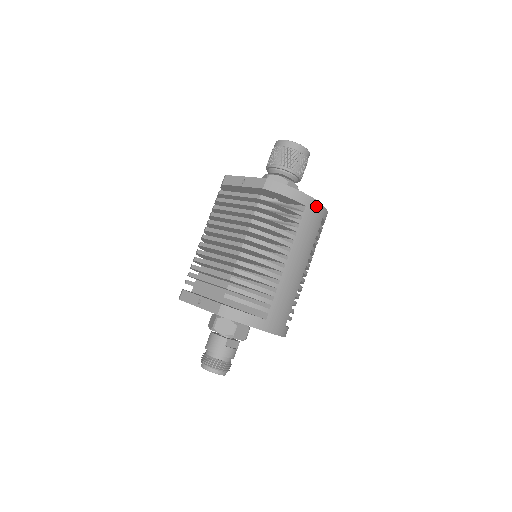
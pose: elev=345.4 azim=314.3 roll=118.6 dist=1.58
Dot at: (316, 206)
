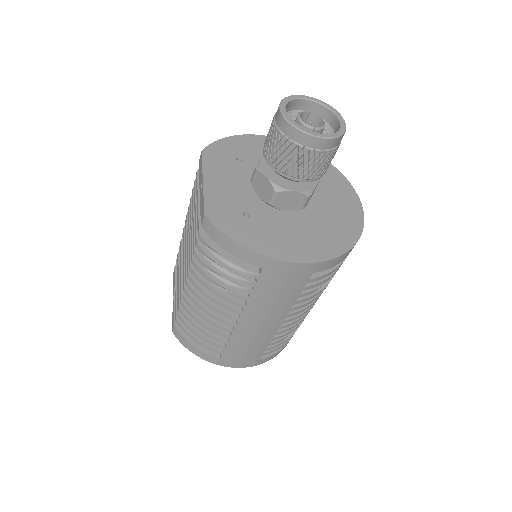
Dot at: (287, 267)
